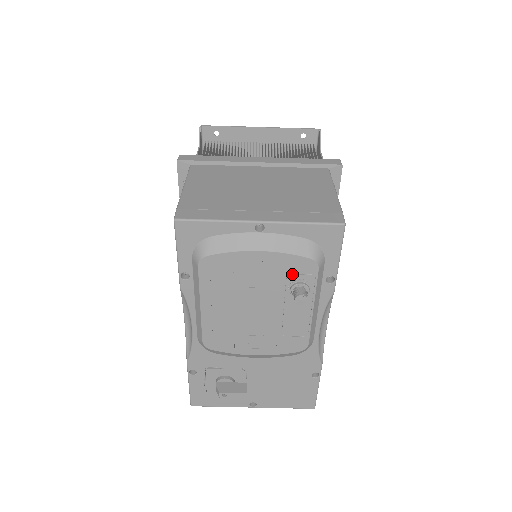
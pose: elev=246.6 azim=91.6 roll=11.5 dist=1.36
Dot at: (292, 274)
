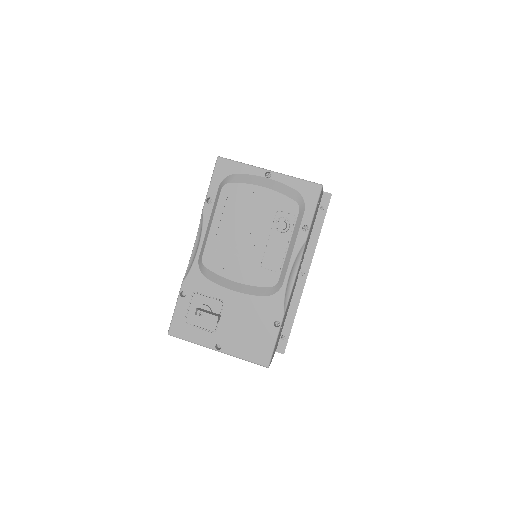
Dot at: (281, 211)
